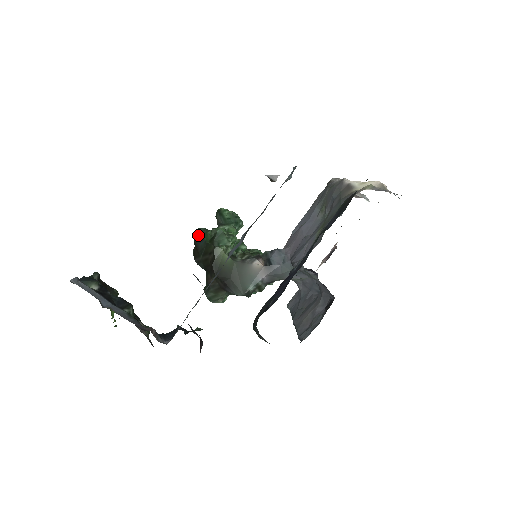
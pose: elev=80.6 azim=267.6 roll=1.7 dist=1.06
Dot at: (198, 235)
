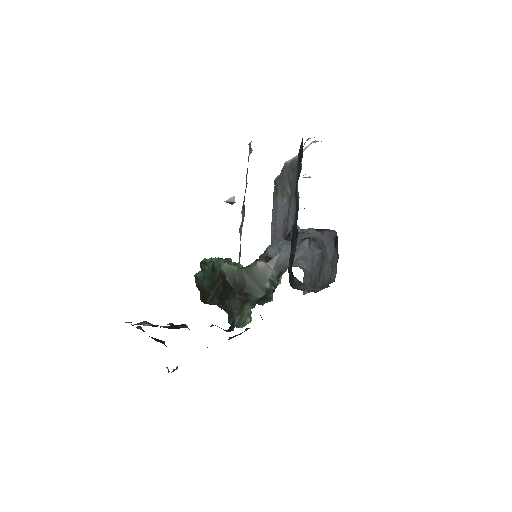
Dot at: (198, 278)
